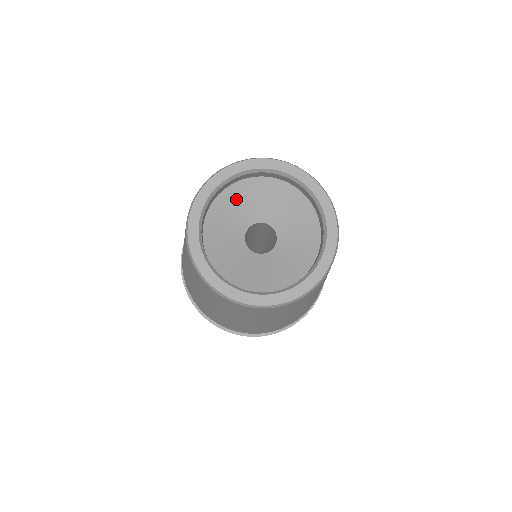
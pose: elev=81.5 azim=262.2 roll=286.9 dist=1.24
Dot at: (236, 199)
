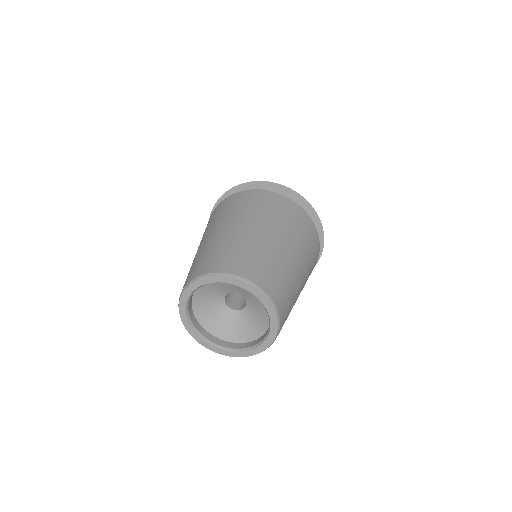
Dot at: (203, 296)
